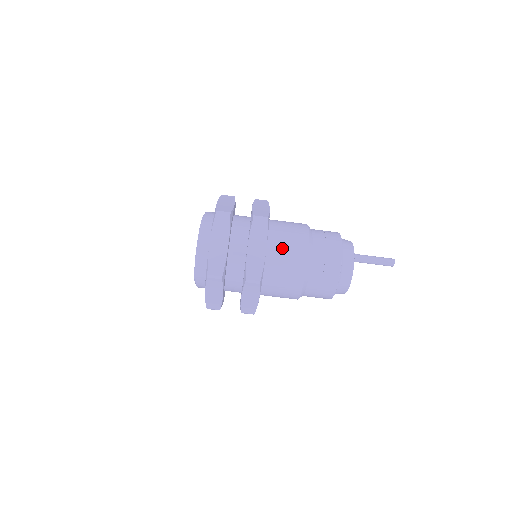
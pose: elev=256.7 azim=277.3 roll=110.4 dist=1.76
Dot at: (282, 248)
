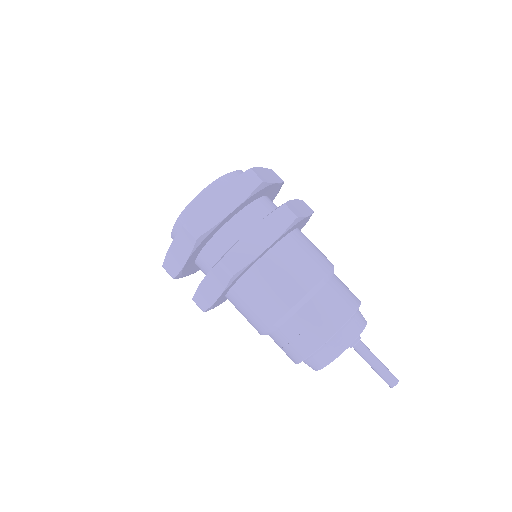
Dot at: (287, 263)
